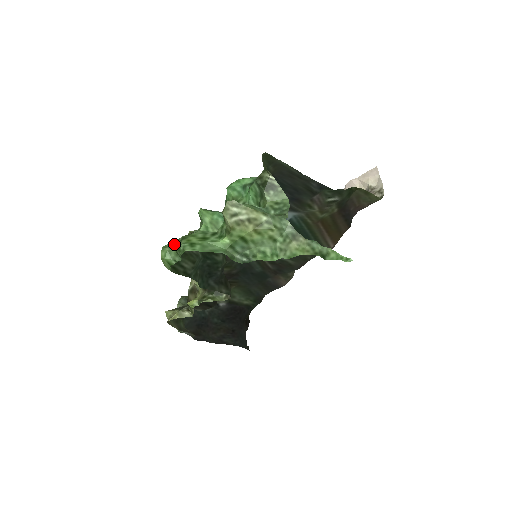
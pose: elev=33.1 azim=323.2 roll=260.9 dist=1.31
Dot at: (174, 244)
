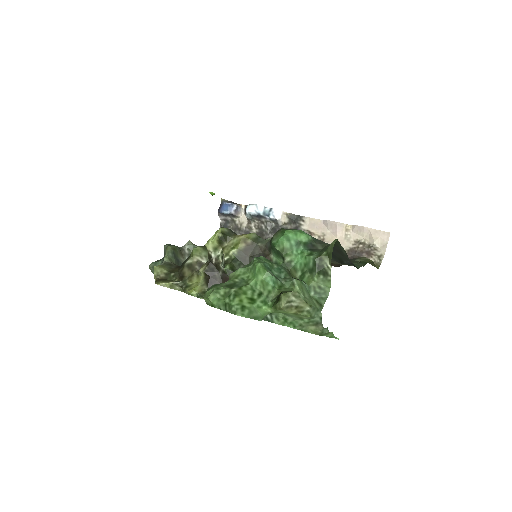
Dot at: (225, 292)
